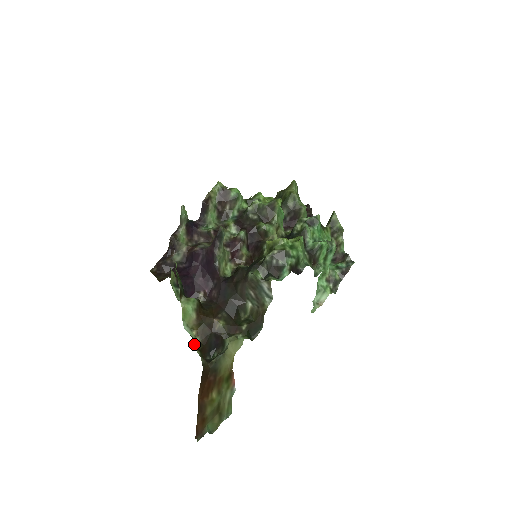
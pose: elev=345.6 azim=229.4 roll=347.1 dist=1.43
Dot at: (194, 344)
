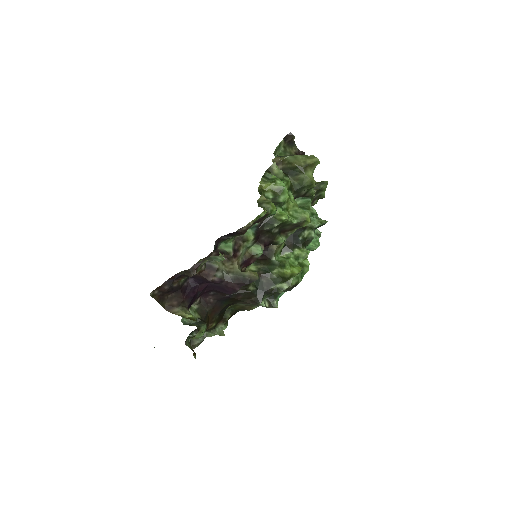
Dot at: occluded
